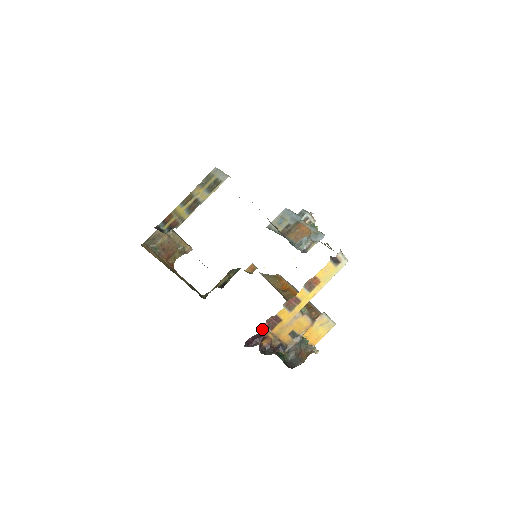
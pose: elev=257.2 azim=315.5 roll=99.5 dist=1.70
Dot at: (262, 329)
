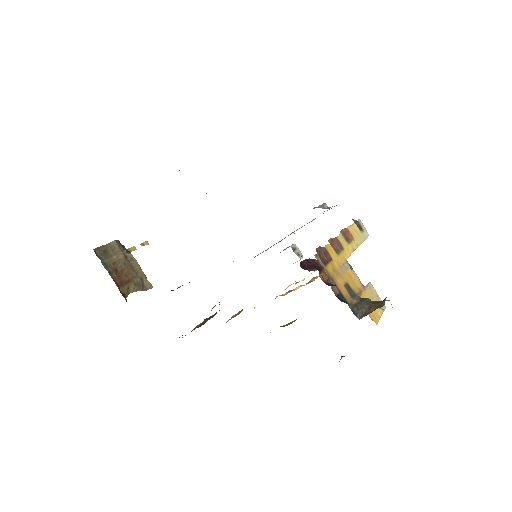
Dot at: occluded
